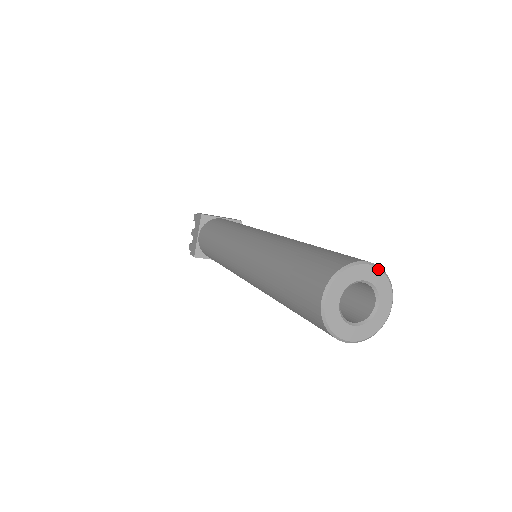
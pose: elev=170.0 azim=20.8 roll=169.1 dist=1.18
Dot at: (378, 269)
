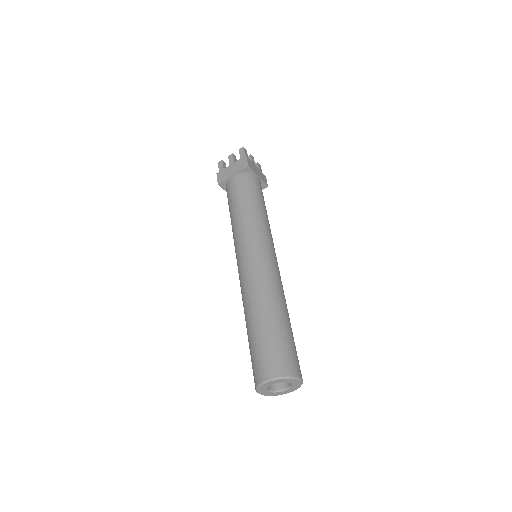
Dot at: (275, 380)
